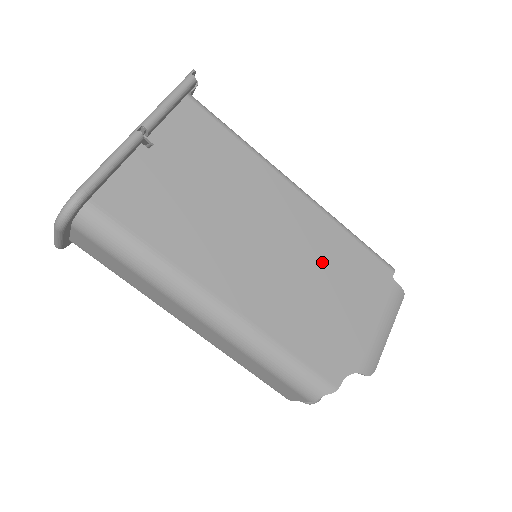
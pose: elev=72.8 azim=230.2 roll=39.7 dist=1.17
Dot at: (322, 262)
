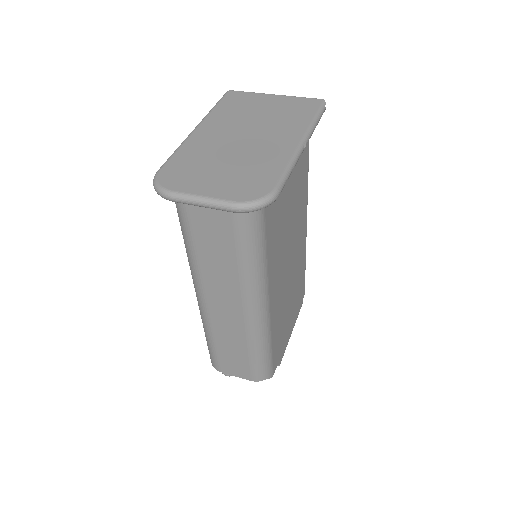
Dot at: (296, 281)
